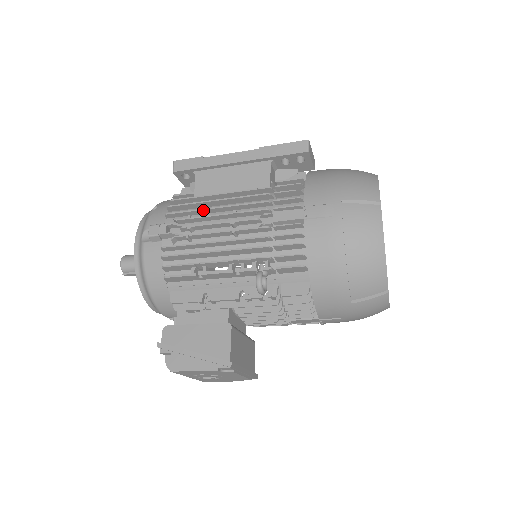
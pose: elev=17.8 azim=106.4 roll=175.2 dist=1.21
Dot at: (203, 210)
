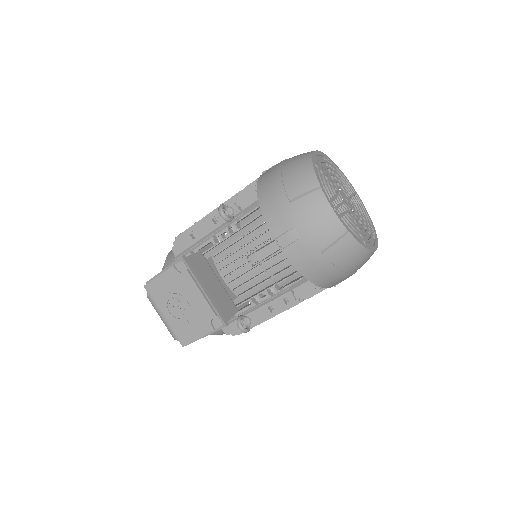
Dot at: occluded
